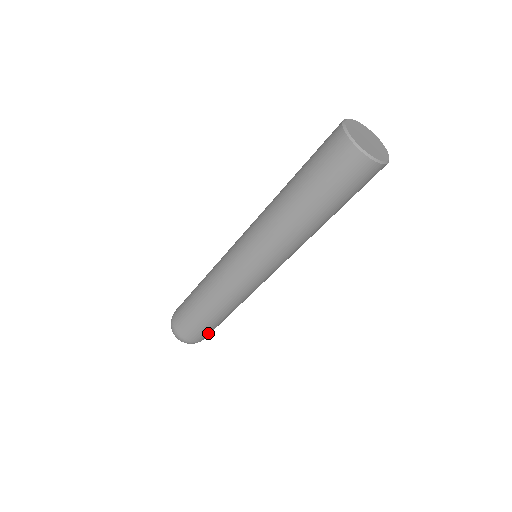
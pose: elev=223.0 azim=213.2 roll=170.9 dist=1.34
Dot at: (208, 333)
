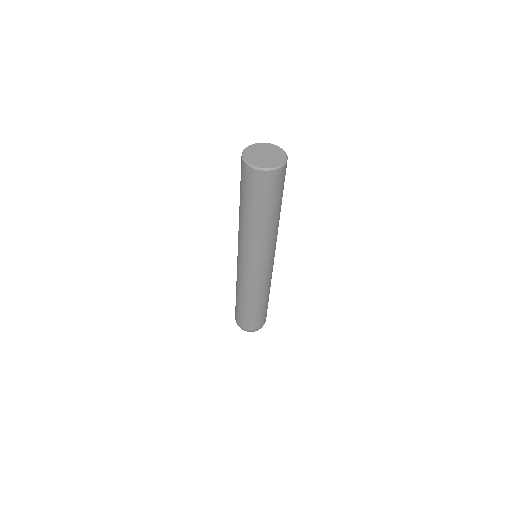
Dot at: occluded
